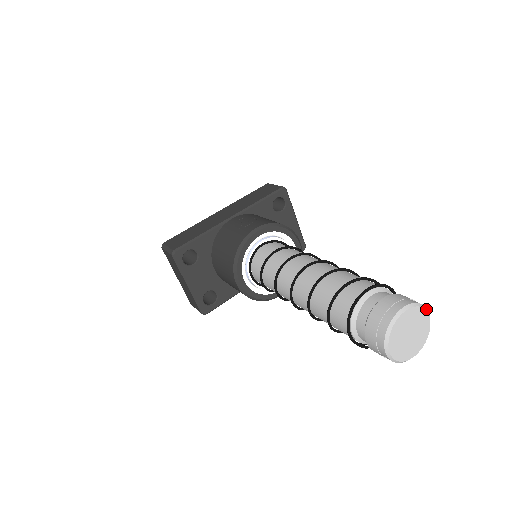
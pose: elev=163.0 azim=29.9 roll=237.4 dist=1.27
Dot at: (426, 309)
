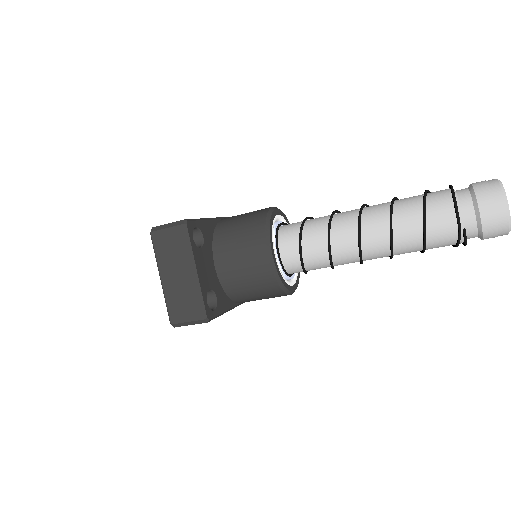
Dot at: occluded
